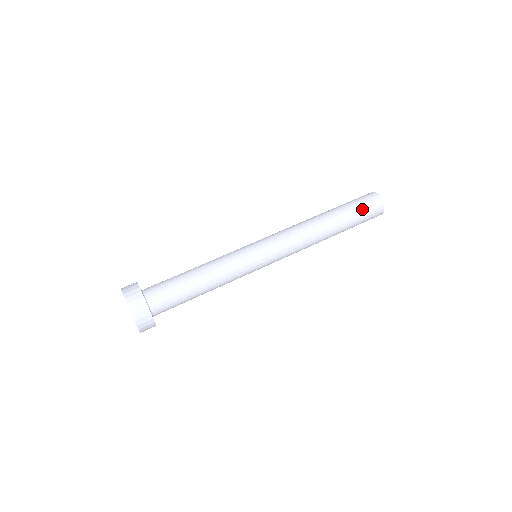
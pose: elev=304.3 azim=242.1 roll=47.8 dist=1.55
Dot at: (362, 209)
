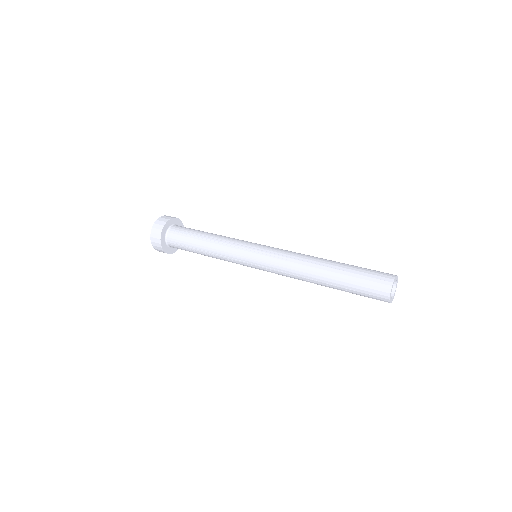
Dot at: (363, 283)
